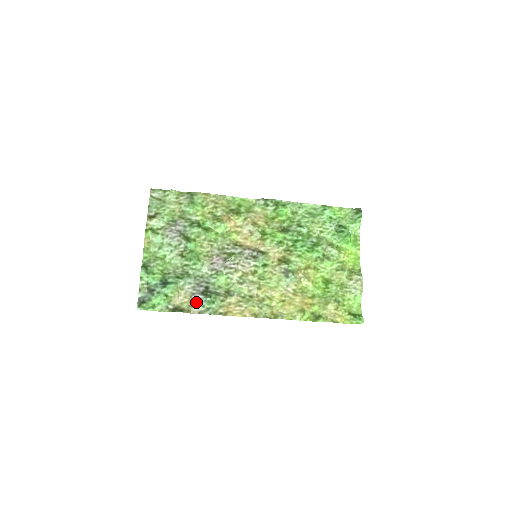
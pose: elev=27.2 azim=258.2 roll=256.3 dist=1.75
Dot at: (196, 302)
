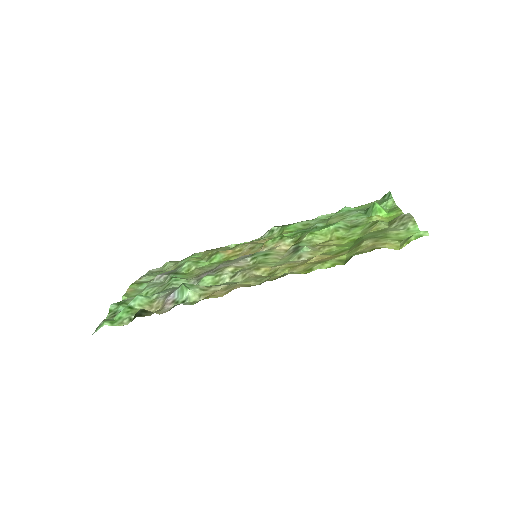
Dot at: (168, 302)
